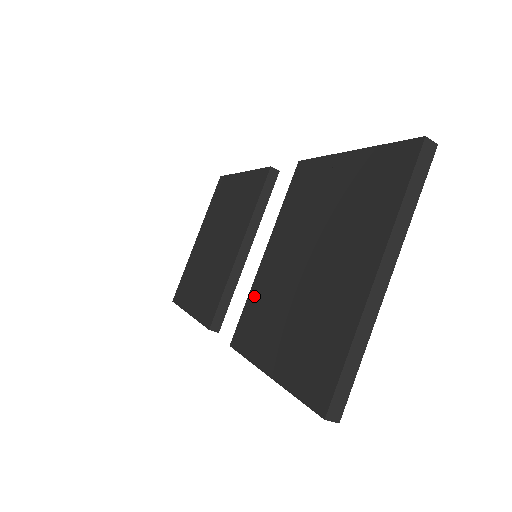
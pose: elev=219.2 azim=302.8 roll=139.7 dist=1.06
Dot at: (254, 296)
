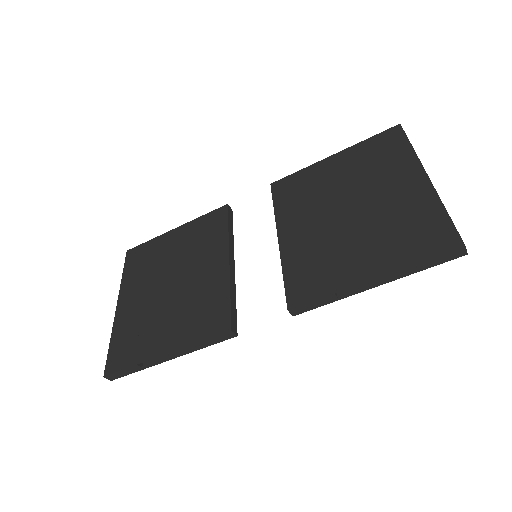
Dot at: (293, 263)
